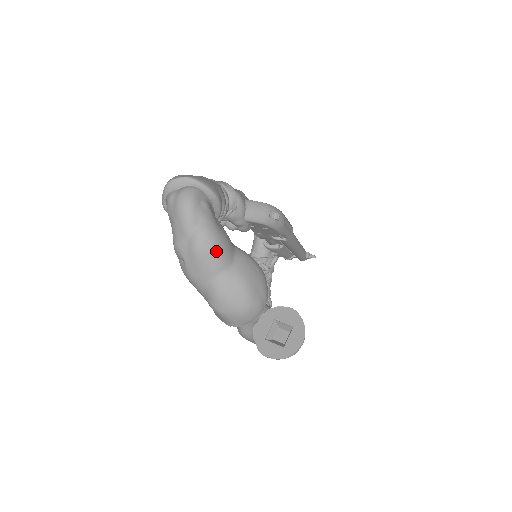
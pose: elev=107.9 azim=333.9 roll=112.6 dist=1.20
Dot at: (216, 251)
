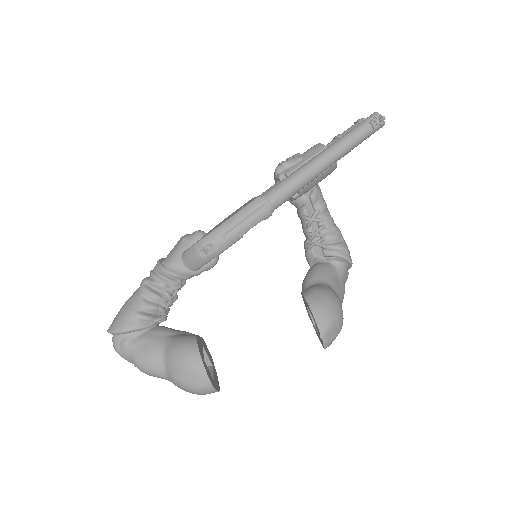
Dot at: (149, 372)
